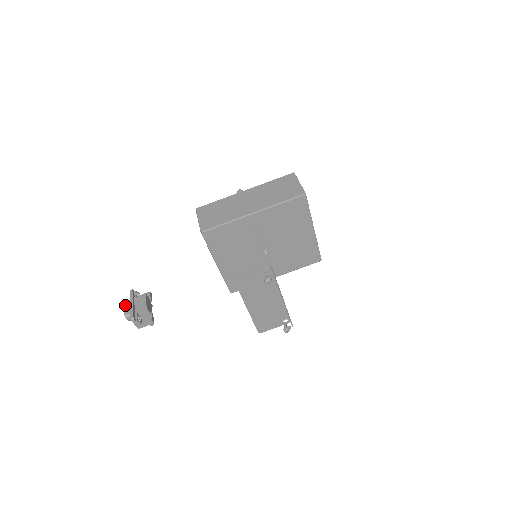
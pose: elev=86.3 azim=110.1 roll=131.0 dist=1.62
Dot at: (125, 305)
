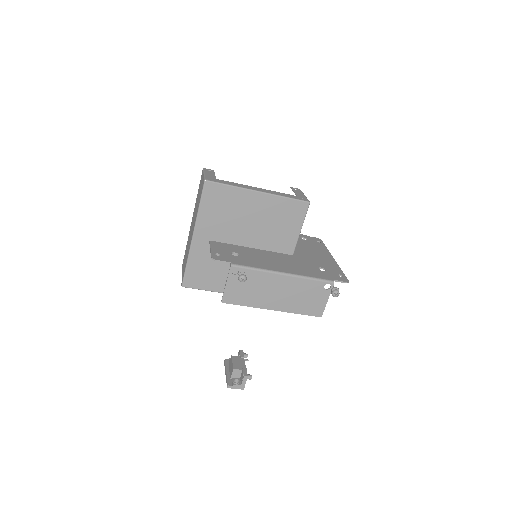
Dot at: occluded
